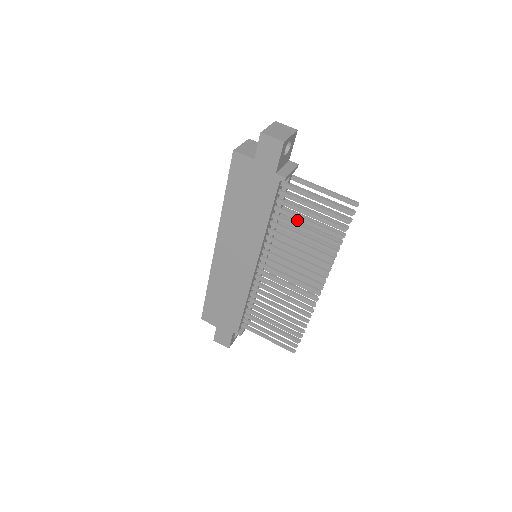
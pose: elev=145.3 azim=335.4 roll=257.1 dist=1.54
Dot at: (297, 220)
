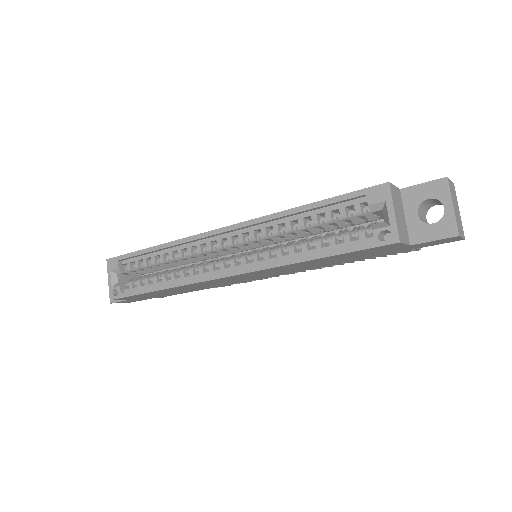
Dot at: occluded
